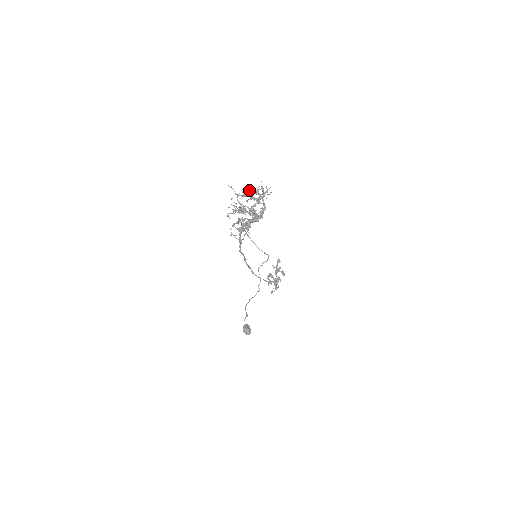
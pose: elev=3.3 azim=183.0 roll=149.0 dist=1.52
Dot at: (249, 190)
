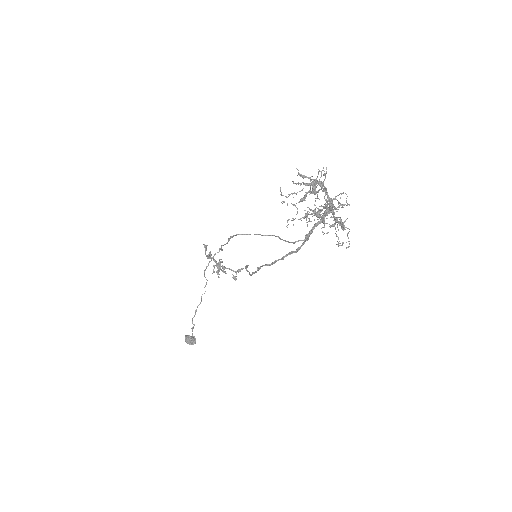
Dot at: occluded
